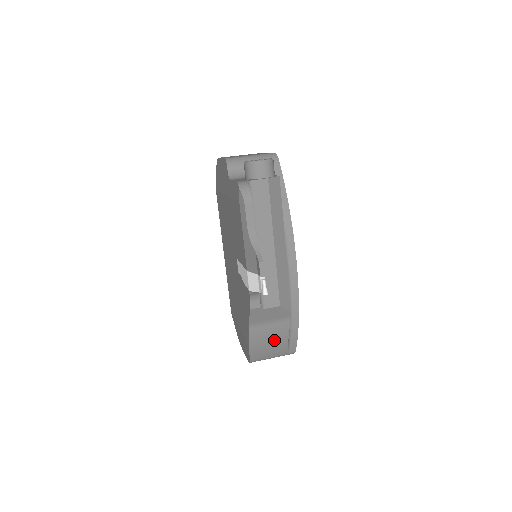
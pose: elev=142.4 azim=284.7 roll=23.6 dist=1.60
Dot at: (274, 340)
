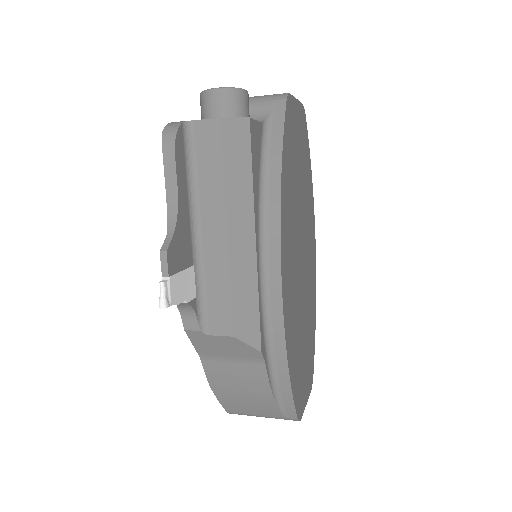
Dot at: (249, 390)
